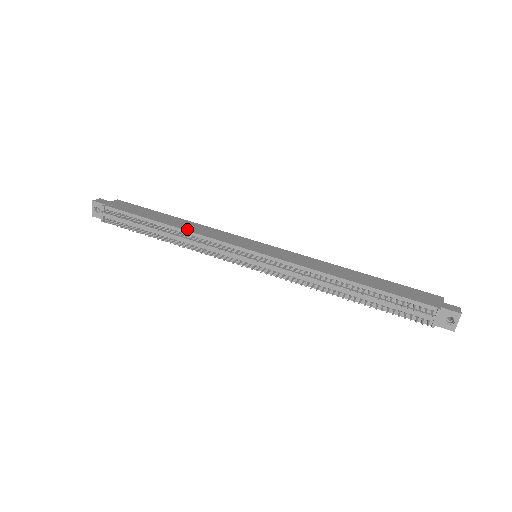
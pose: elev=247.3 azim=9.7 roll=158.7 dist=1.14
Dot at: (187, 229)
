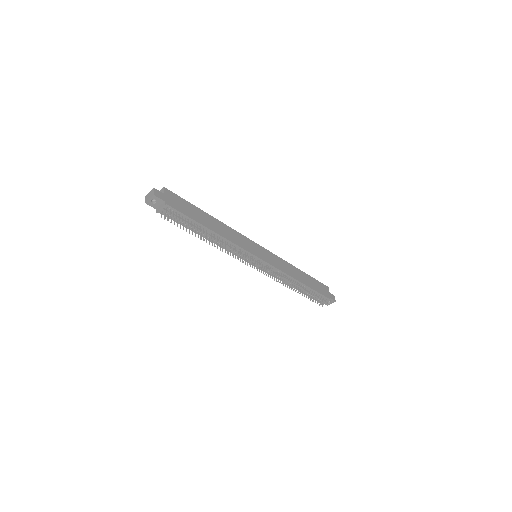
Dot at: (224, 236)
